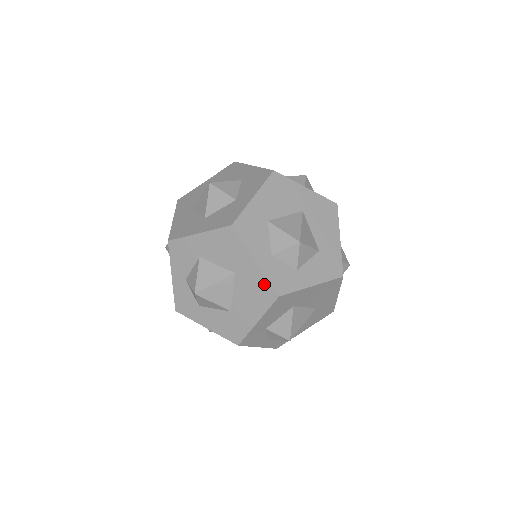
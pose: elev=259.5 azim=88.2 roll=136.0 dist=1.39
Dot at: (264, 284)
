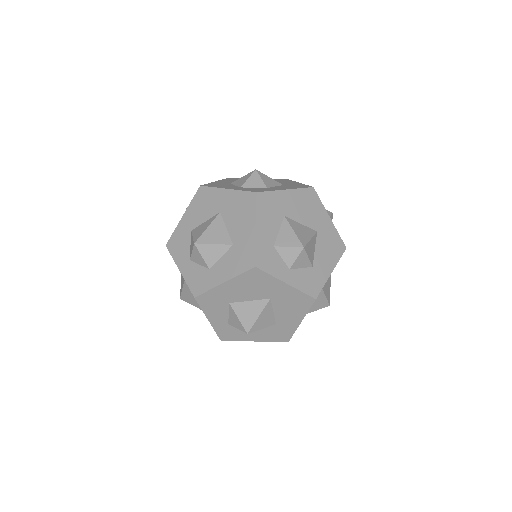
Dot at: (242, 196)
